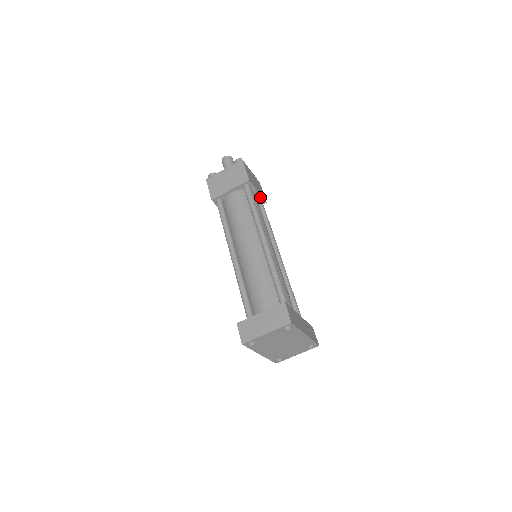
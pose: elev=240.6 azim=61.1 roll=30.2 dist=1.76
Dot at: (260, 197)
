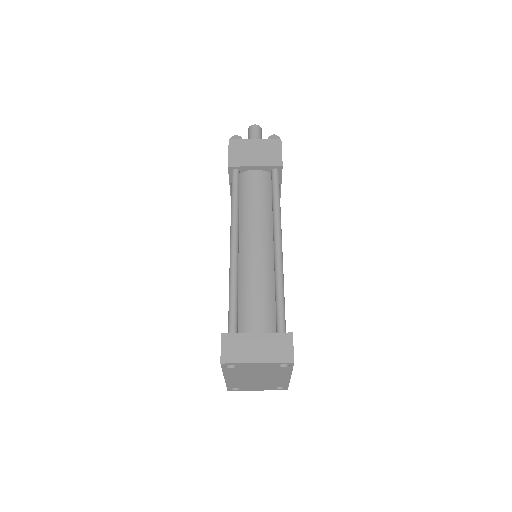
Dot at: occluded
